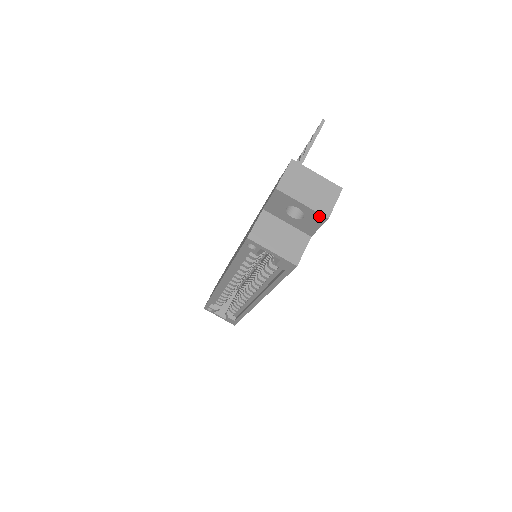
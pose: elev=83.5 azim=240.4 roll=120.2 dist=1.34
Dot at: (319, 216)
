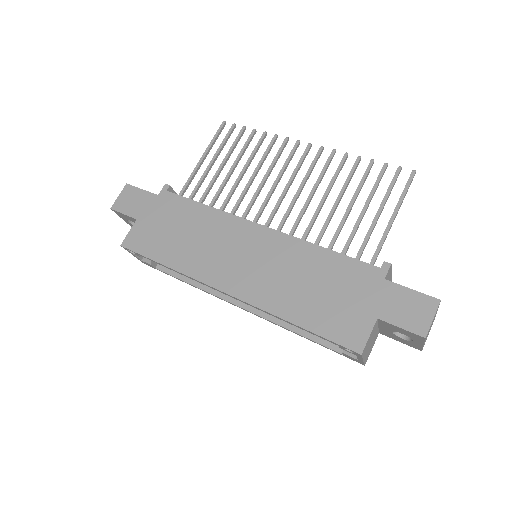
Dot at: (418, 348)
